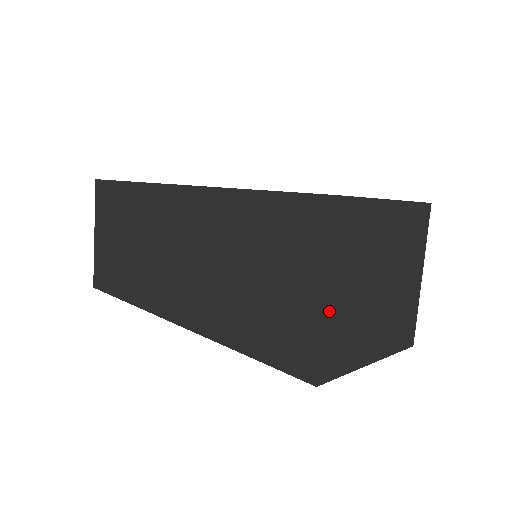
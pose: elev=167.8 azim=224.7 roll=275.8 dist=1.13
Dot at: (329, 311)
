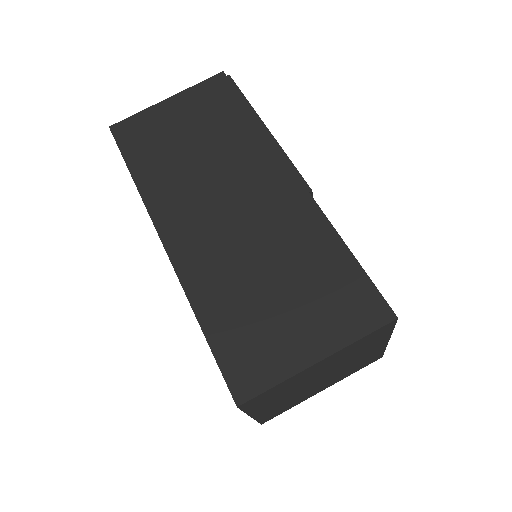
Dot at: (259, 415)
